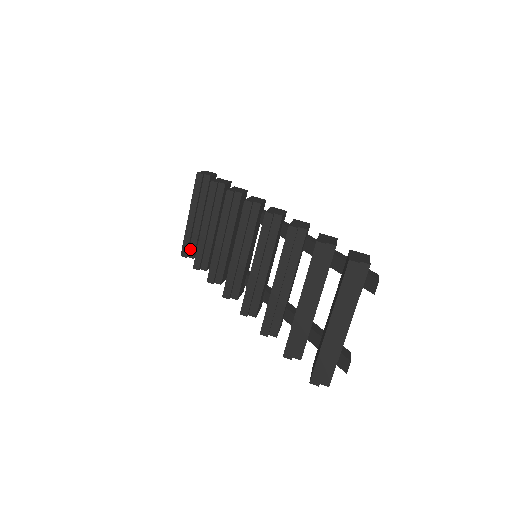
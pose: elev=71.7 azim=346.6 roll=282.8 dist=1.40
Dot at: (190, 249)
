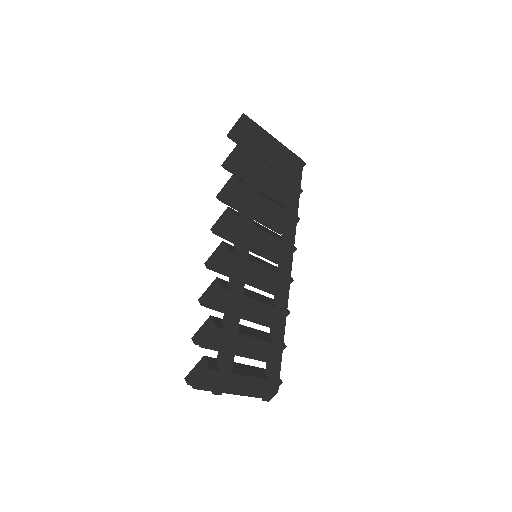
Dot at: occluded
